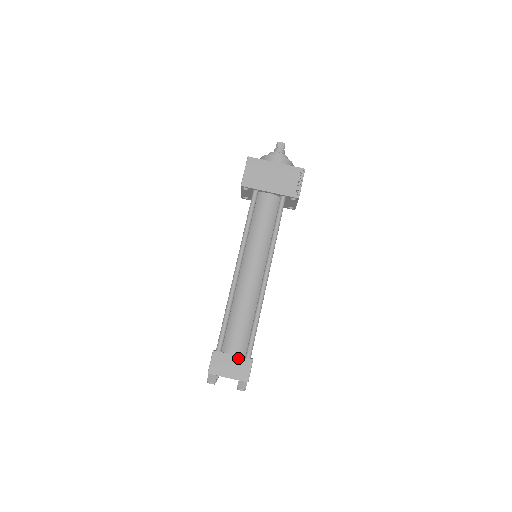
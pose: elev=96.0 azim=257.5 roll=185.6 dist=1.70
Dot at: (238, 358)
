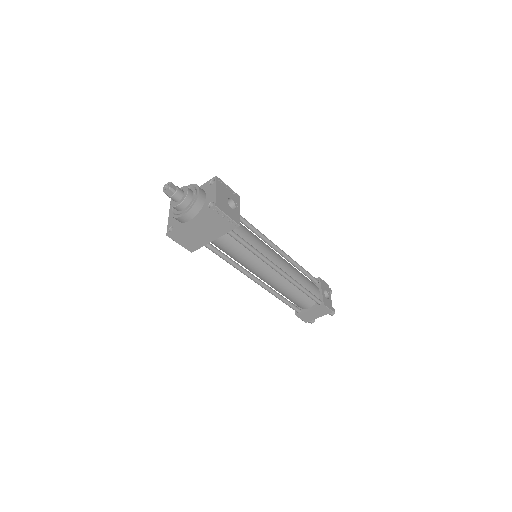
Dot at: (314, 310)
